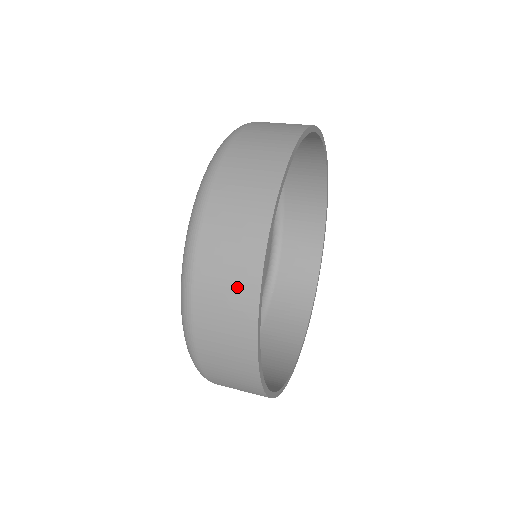
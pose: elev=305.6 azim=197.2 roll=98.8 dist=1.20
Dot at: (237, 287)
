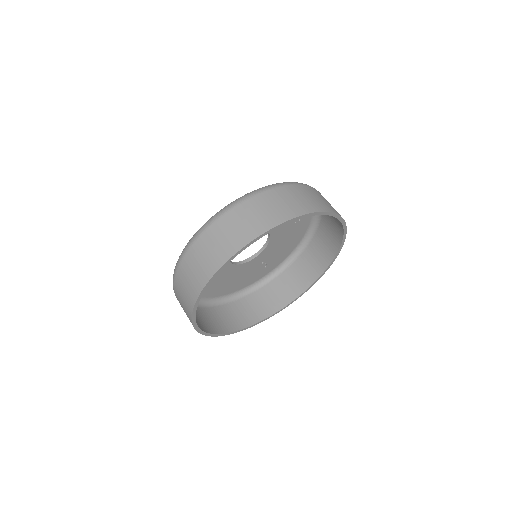
Dot at: (189, 292)
